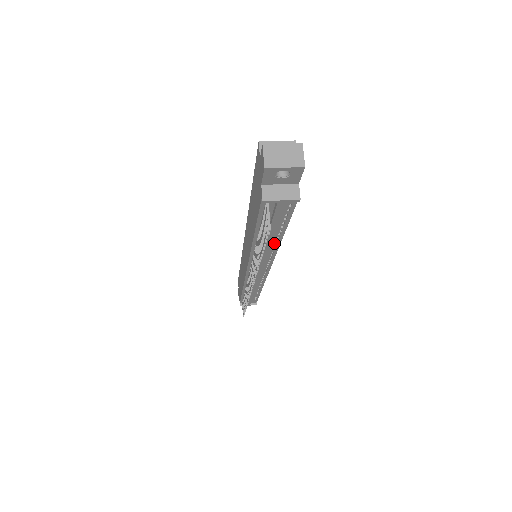
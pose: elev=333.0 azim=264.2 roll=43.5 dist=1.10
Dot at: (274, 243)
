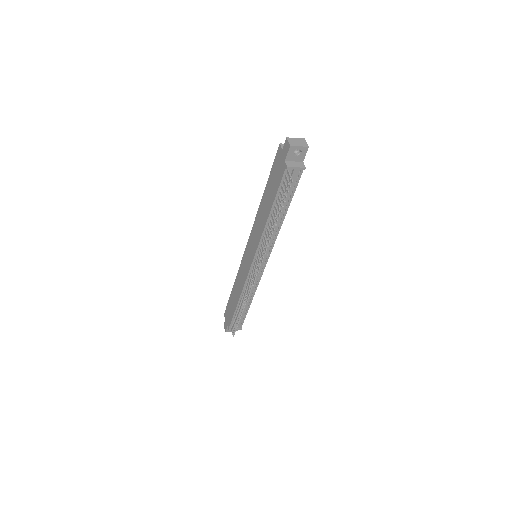
Dot at: (279, 223)
